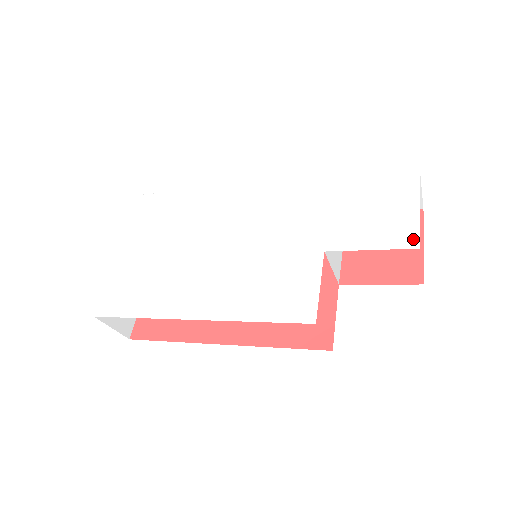
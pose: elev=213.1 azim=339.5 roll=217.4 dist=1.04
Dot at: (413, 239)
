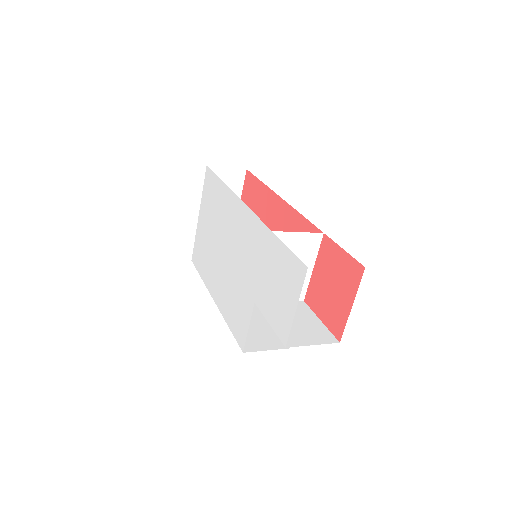
Dot at: (285, 336)
